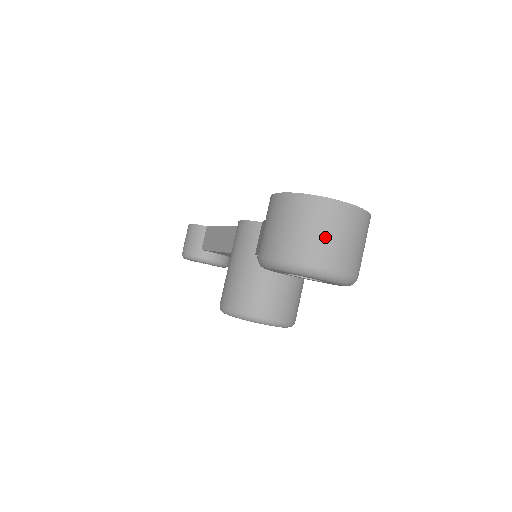
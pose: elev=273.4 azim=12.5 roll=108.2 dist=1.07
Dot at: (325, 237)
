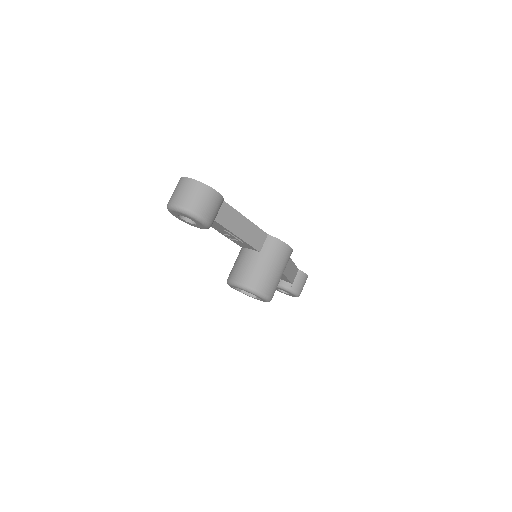
Dot at: (177, 192)
